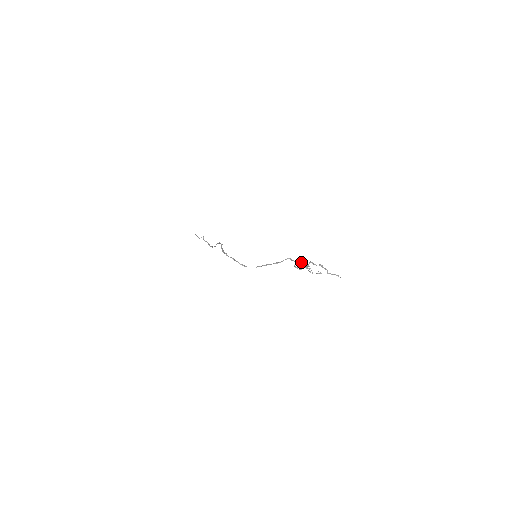
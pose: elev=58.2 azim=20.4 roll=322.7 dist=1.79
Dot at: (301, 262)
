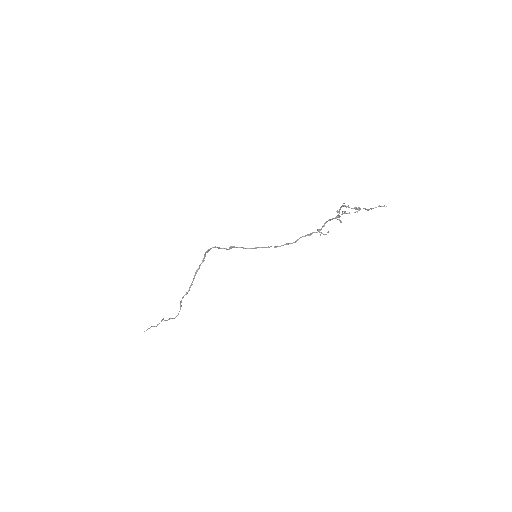
Dot at: occluded
